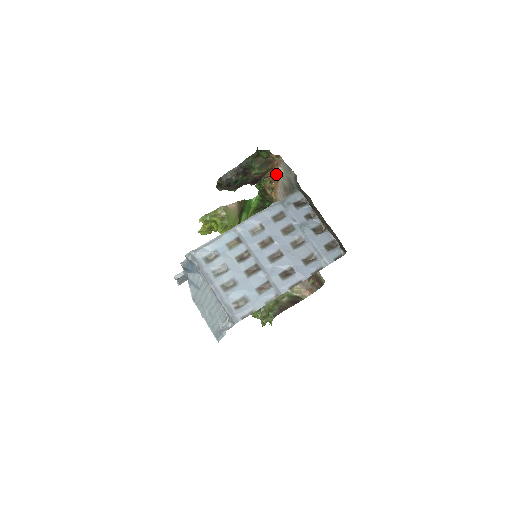
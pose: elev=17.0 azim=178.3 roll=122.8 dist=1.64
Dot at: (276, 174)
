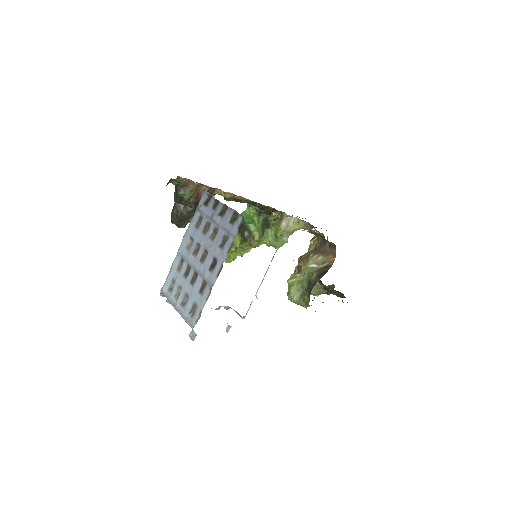
Dot at: (206, 186)
